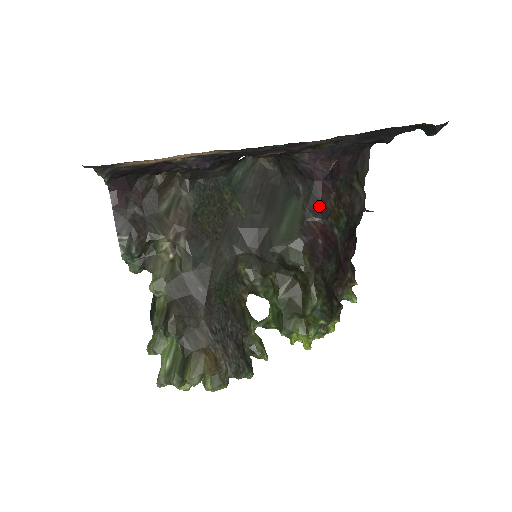
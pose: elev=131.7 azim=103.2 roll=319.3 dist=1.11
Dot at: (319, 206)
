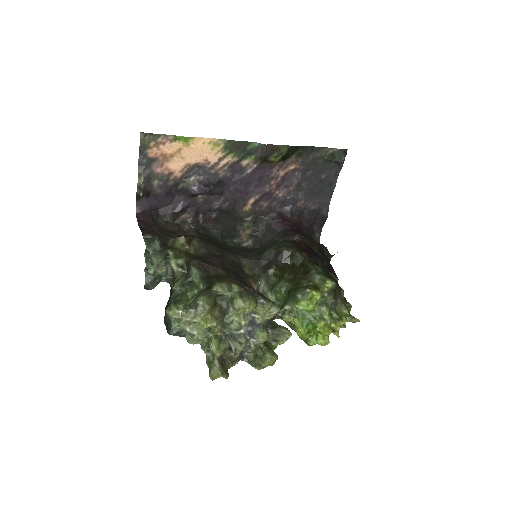
Dot at: (294, 234)
